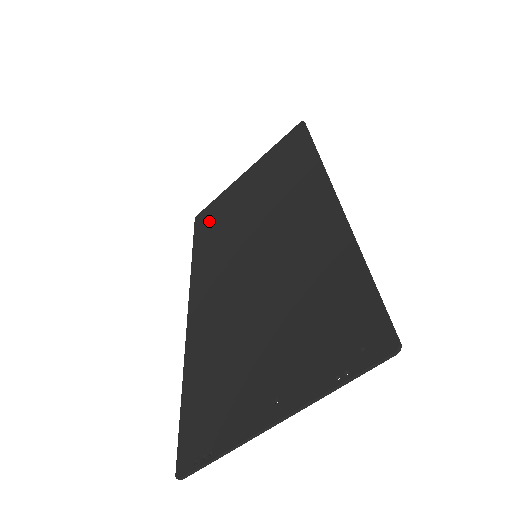
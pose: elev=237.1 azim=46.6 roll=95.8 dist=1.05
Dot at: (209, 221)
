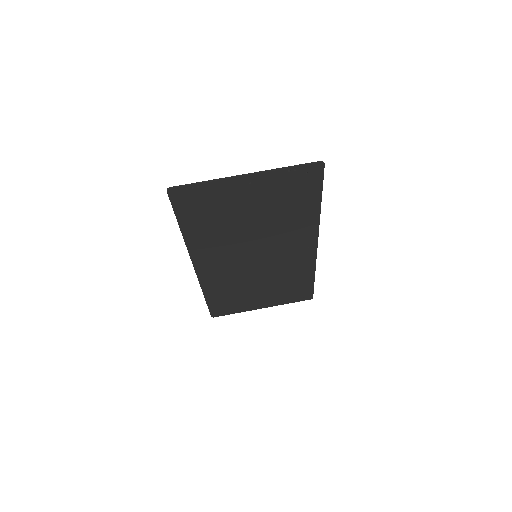
Dot at: (224, 303)
